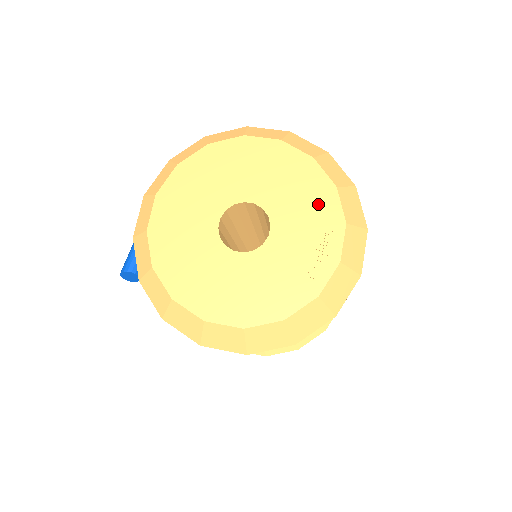
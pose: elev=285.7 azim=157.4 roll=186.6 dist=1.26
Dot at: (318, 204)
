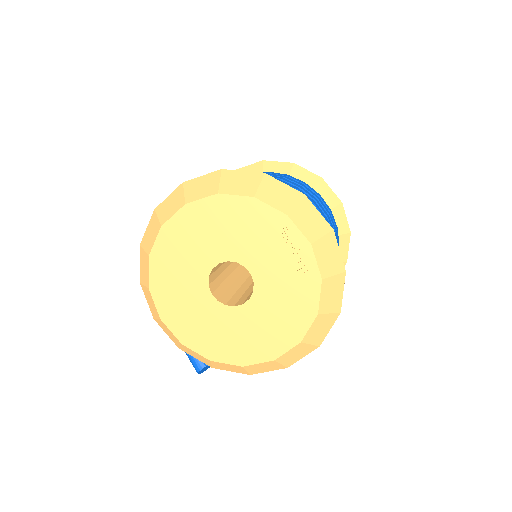
Dot at: (256, 222)
